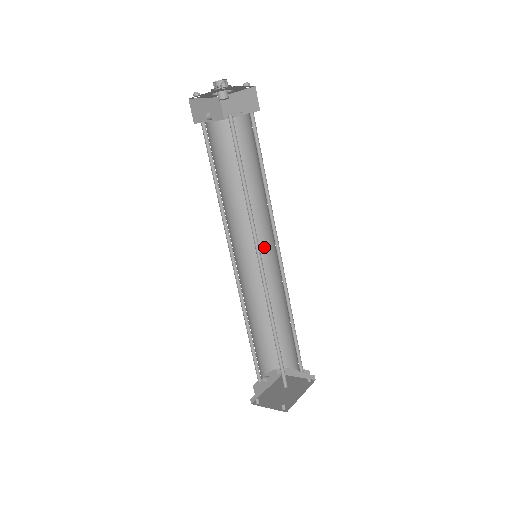
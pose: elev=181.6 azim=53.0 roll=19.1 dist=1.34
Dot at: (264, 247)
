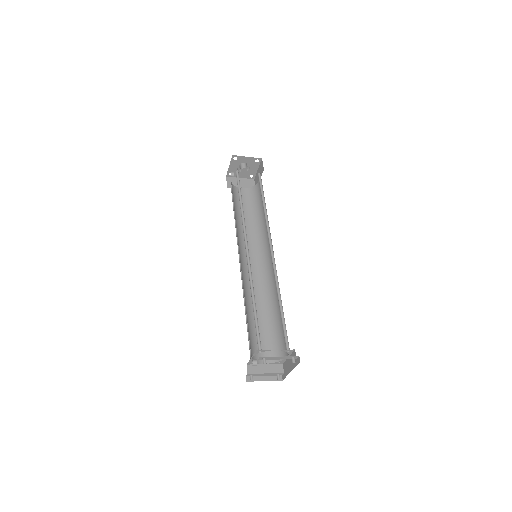
Dot at: occluded
